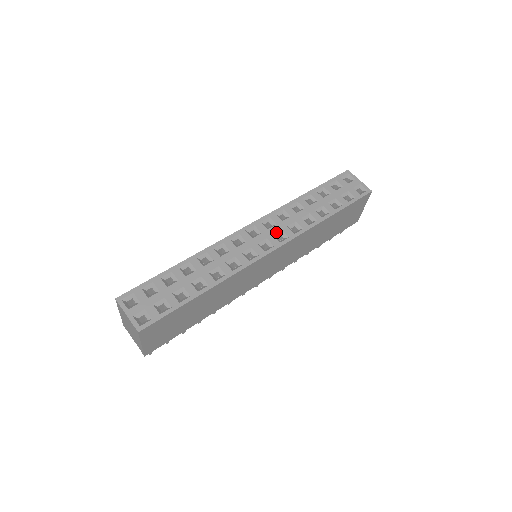
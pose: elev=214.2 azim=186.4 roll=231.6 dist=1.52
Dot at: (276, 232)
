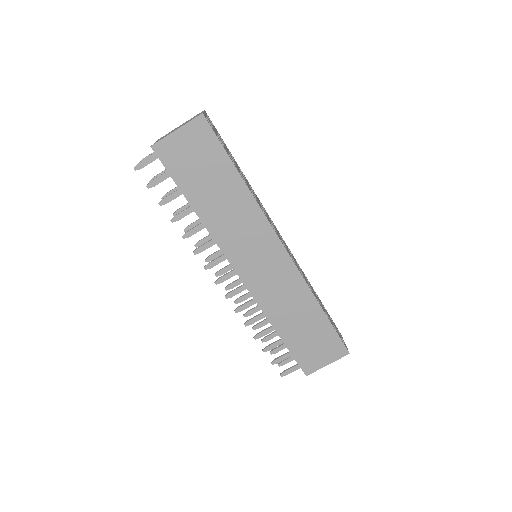
Dot at: occluded
